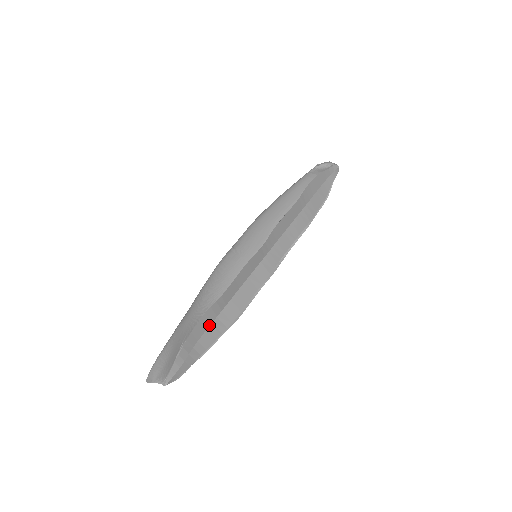
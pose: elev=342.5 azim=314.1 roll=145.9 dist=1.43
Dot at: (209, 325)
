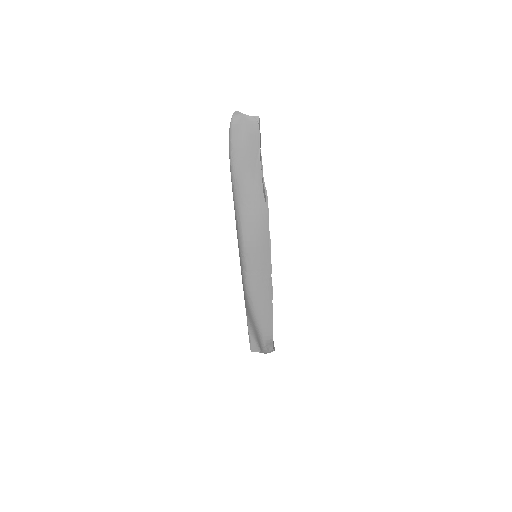
Dot at: occluded
